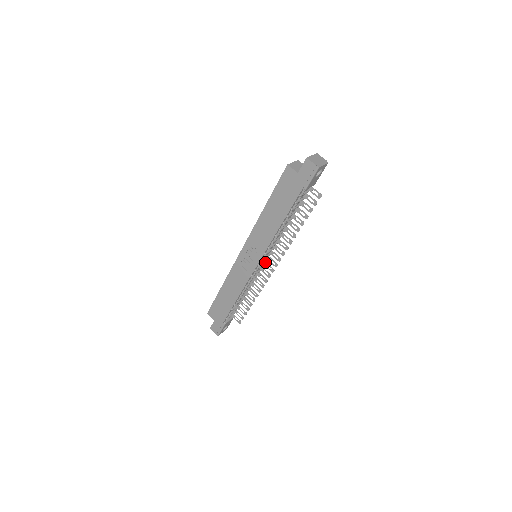
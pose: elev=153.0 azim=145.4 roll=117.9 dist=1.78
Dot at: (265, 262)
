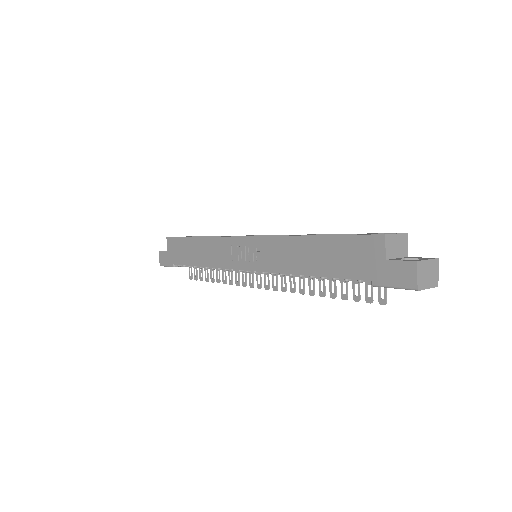
Dot at: occluded
